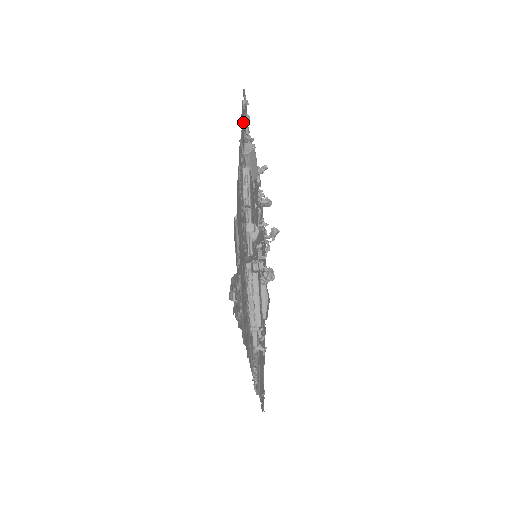
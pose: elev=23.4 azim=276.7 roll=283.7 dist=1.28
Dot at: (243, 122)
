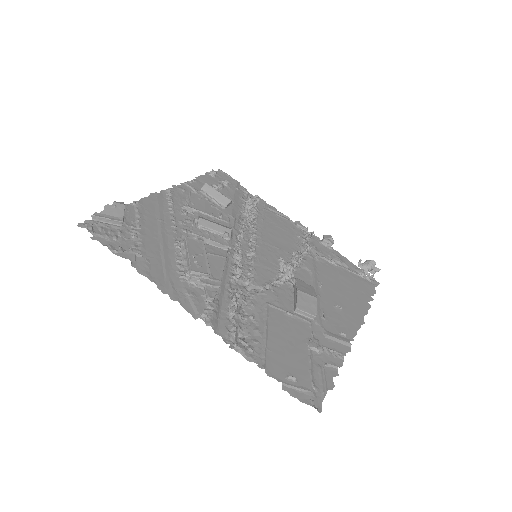
Dot at: (209, 181)
